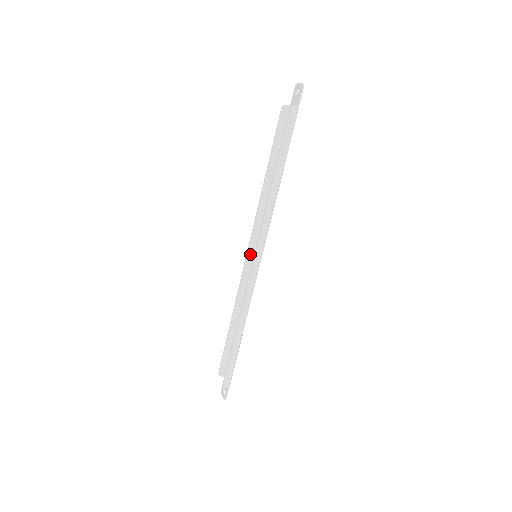
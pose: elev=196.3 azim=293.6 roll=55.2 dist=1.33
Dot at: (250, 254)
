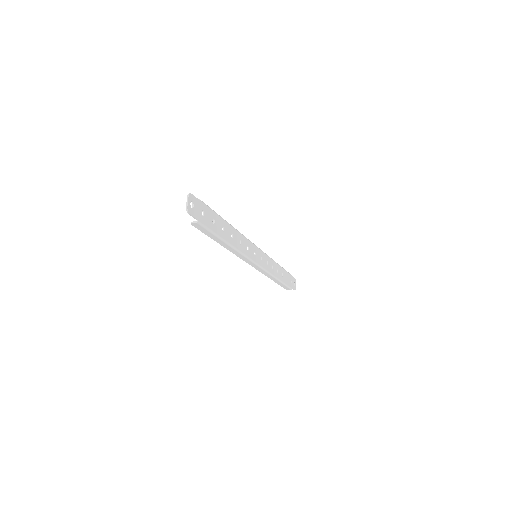
Dot at: occluded
